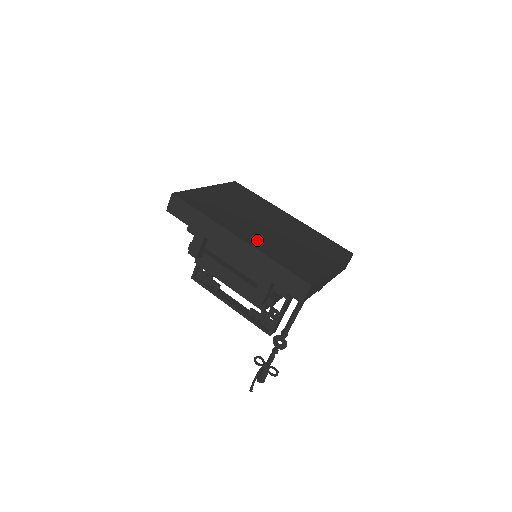
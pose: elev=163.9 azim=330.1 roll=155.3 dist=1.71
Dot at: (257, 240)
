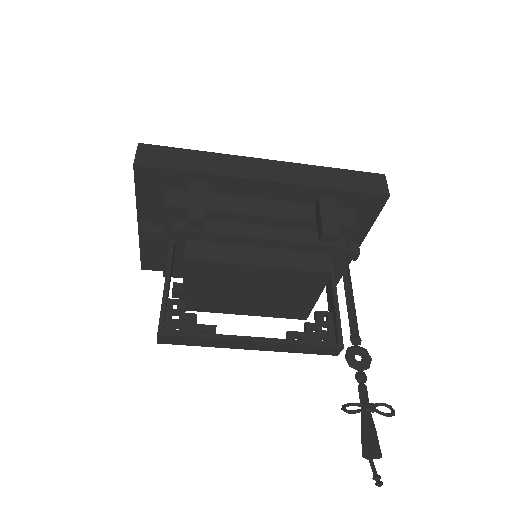
Dot at: occluded
